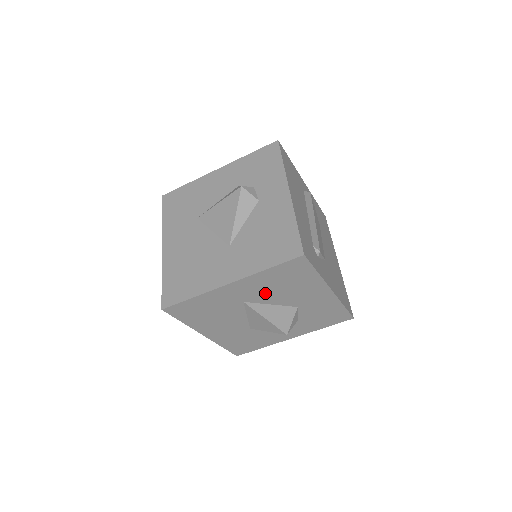
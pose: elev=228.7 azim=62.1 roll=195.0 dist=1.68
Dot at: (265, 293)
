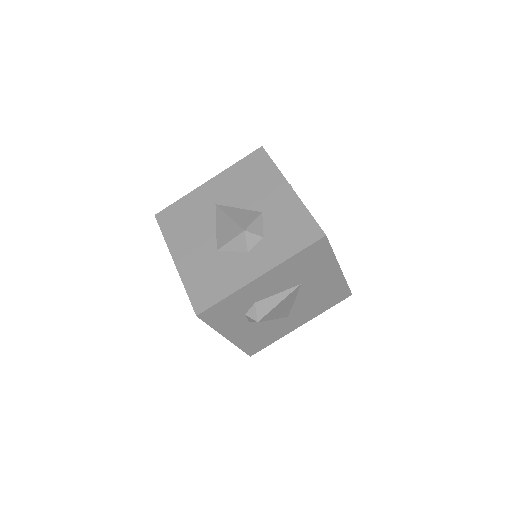
Dot at: (234, 192)
